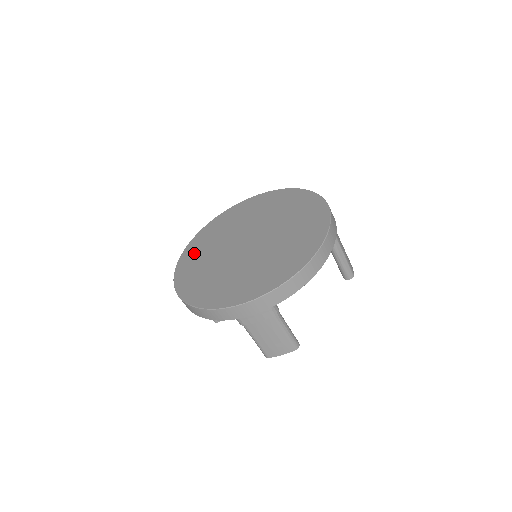
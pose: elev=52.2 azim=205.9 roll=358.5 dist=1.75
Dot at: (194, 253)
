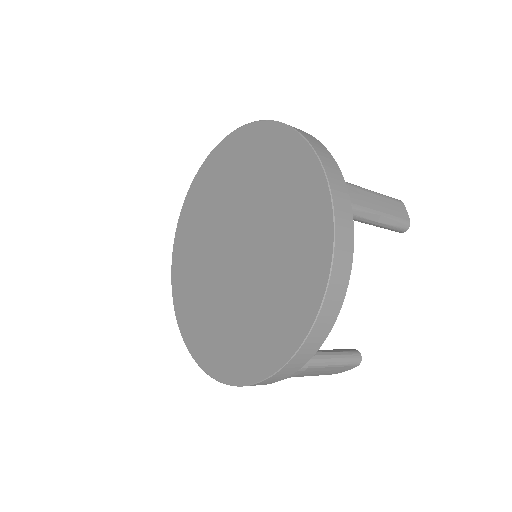
Dot at: (182, 266)
